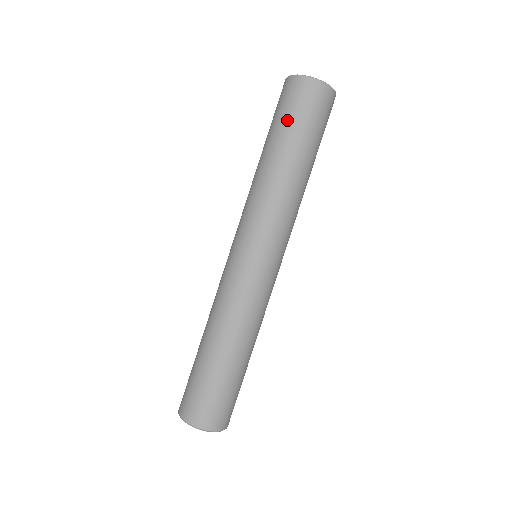
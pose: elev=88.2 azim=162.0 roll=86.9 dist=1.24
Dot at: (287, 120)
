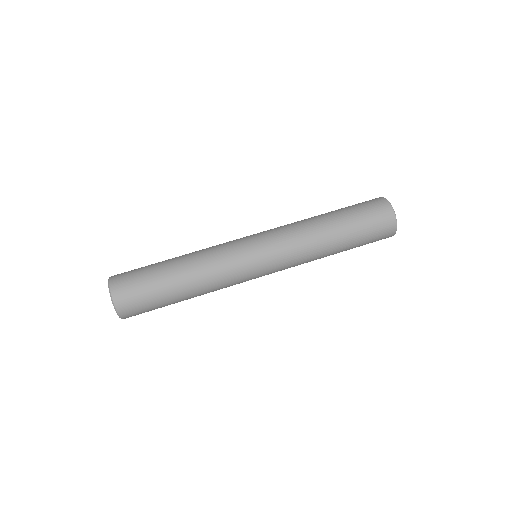
Dot at: (351, 206)
